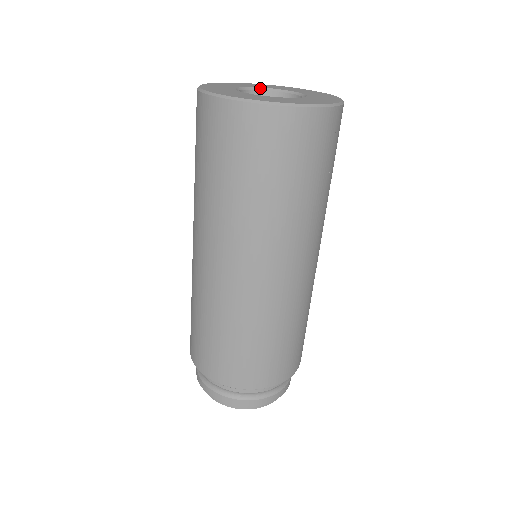
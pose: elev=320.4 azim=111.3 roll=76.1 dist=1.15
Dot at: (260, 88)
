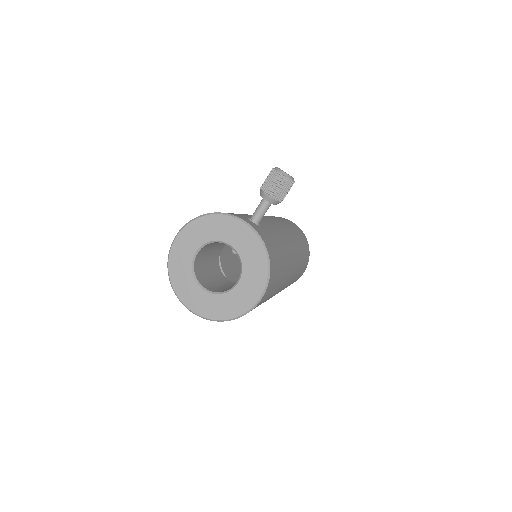
Dot at: (214, 241)
